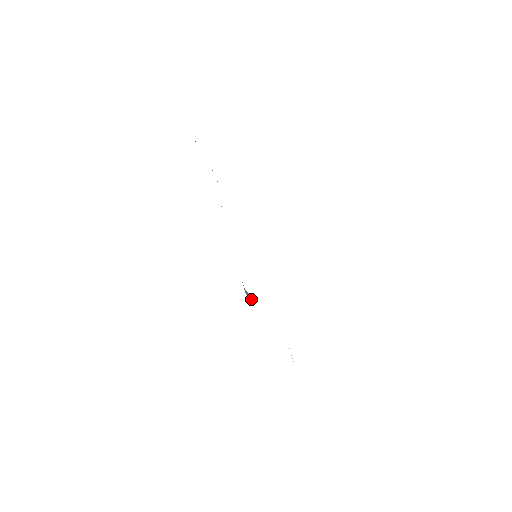
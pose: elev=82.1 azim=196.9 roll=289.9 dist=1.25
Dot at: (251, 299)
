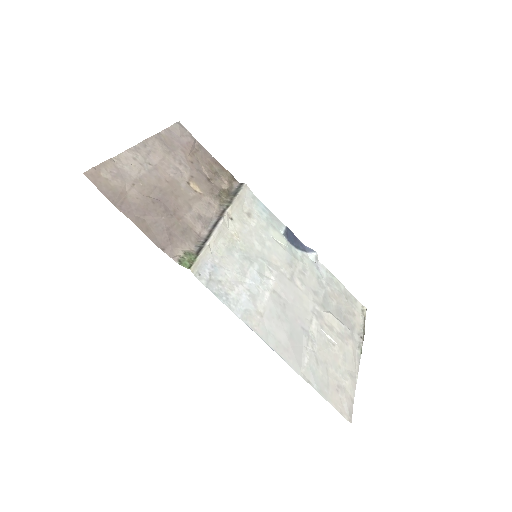
Dot at: (315, 254)
